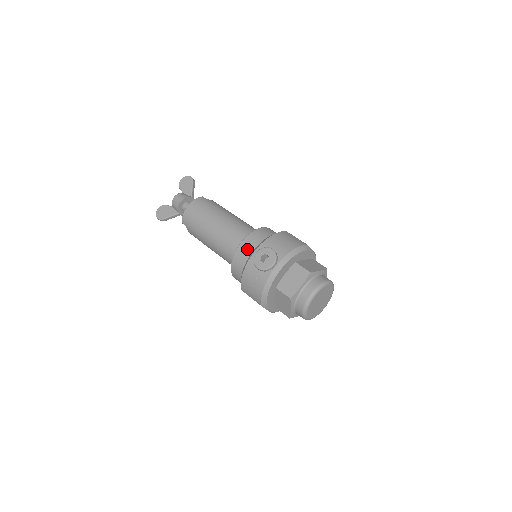
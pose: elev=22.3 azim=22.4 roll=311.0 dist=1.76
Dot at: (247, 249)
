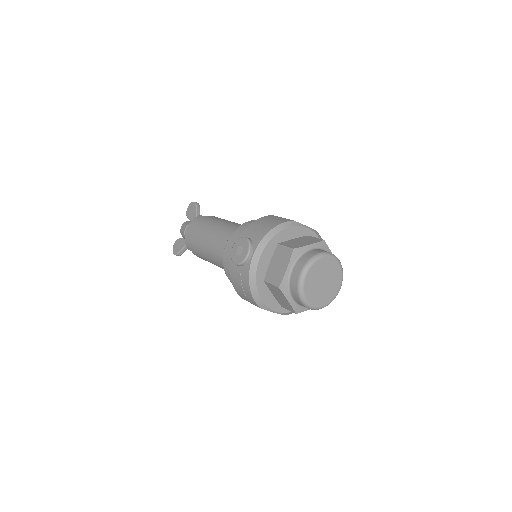
Dot at: (231, 249)
